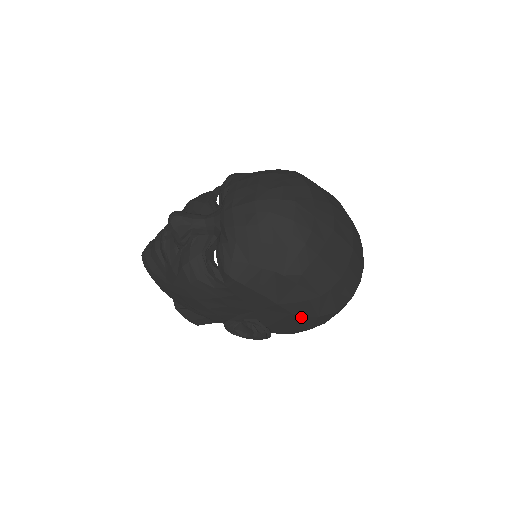
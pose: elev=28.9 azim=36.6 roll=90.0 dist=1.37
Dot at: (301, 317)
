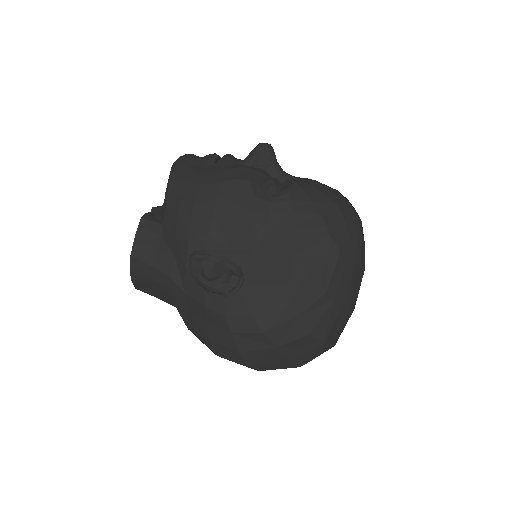
Dot at: (289, 297)
